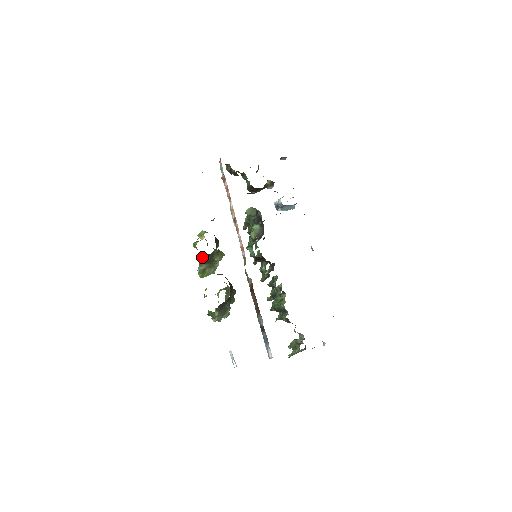
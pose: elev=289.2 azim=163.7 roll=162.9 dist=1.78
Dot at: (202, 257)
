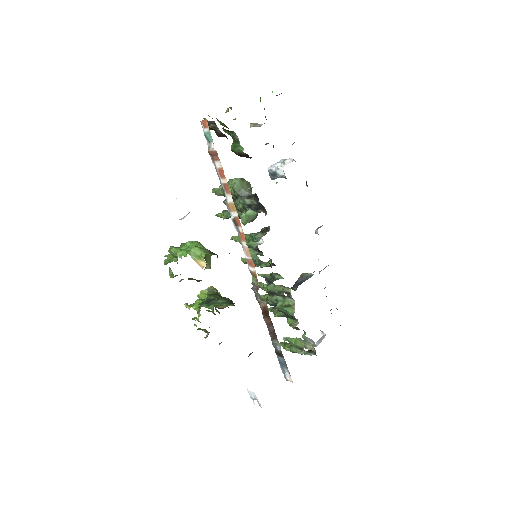
Dot at: (195, 279)
